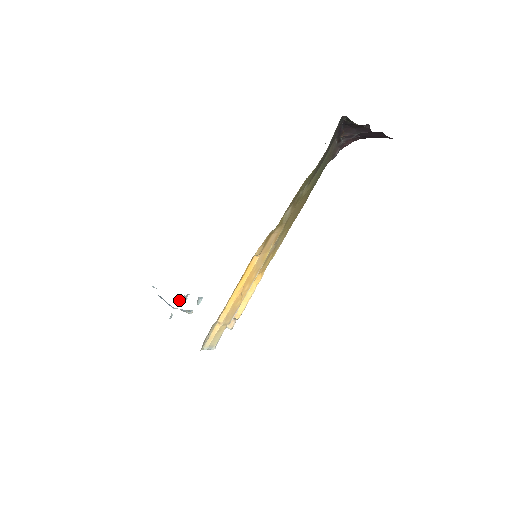
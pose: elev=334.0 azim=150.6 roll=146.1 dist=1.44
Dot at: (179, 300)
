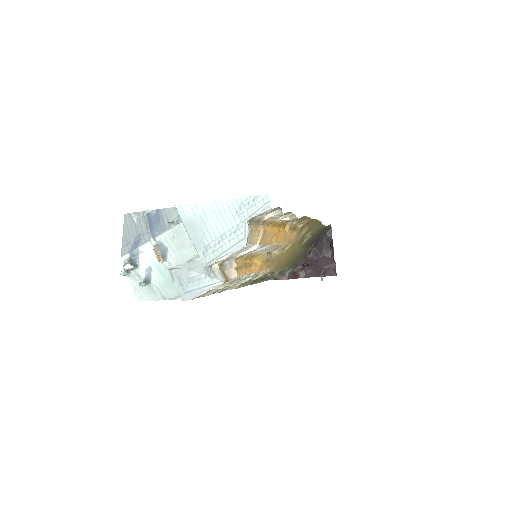
Dot at: (129, 260)
